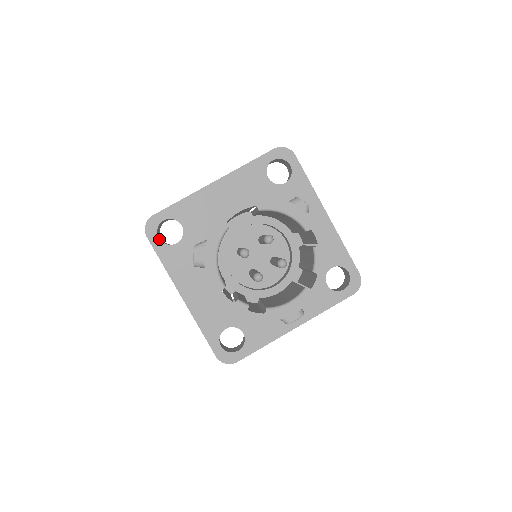
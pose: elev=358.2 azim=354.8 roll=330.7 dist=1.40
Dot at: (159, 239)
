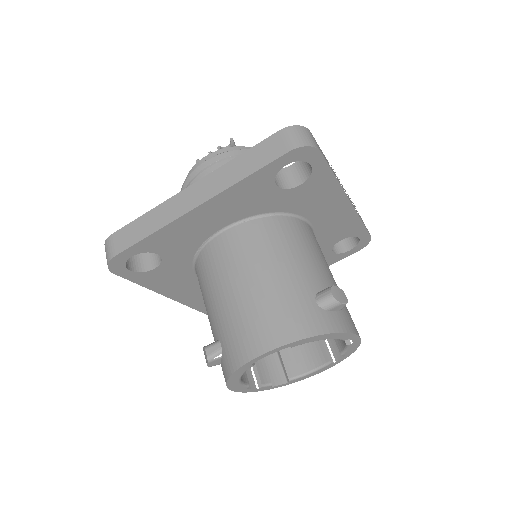
Dot at: (131, 271)
